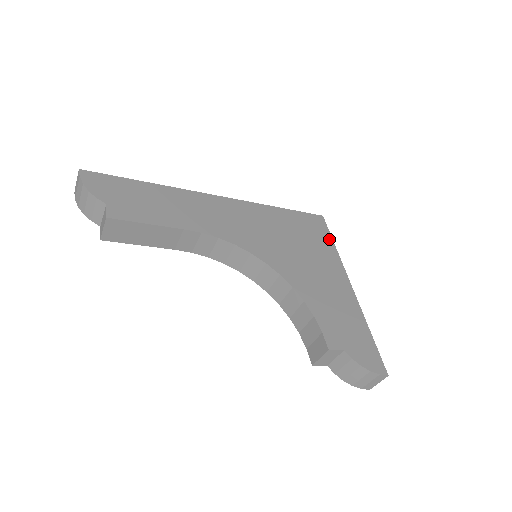
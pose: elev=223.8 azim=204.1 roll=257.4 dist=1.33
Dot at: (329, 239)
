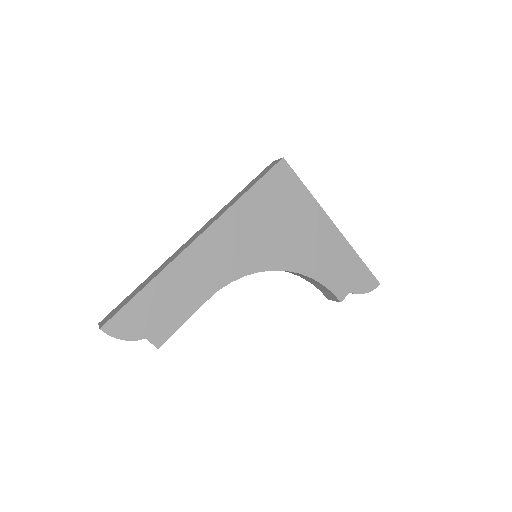
Dot at: (300, 186)
